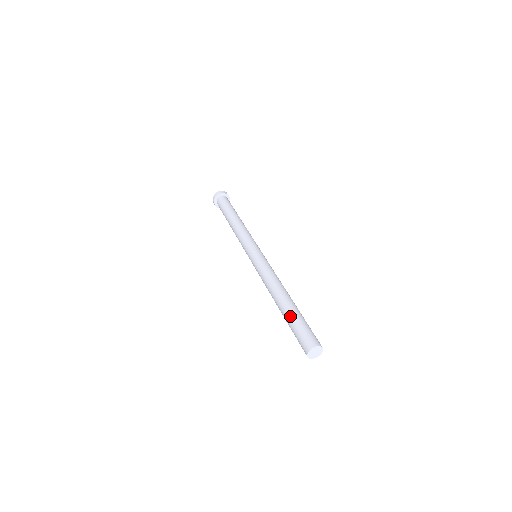
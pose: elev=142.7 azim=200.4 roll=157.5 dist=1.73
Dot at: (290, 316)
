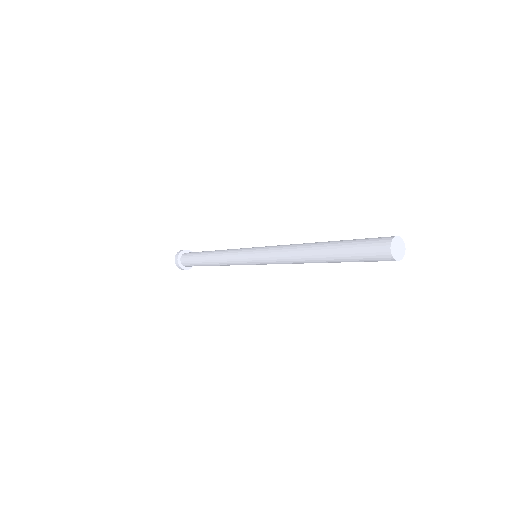
Dot at: (343, 240)
